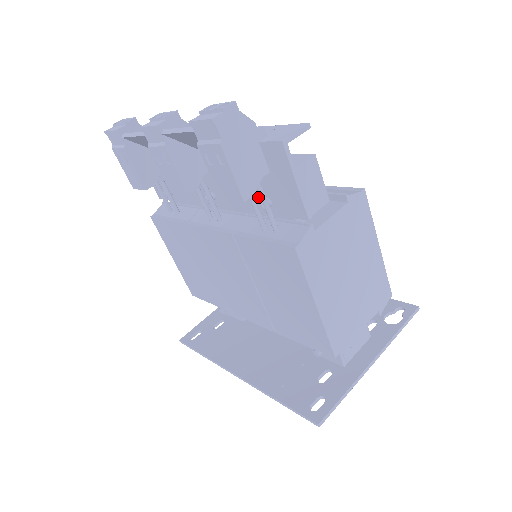
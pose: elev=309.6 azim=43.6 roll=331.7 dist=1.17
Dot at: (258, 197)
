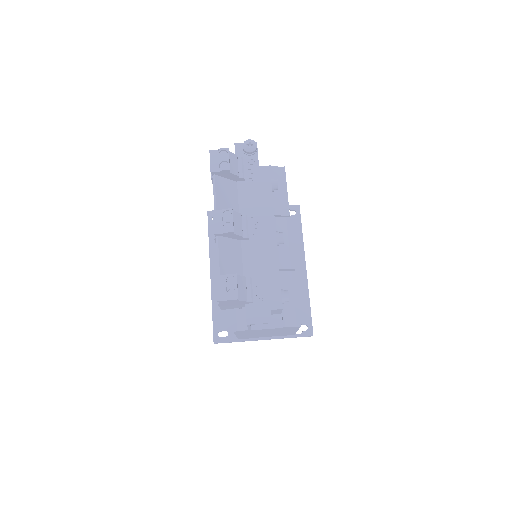
Dot at: occluded
